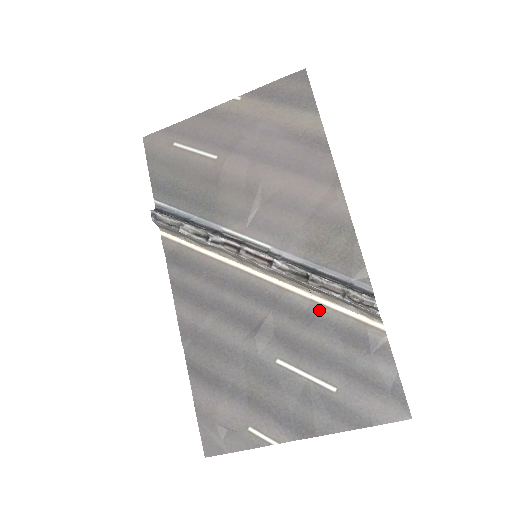
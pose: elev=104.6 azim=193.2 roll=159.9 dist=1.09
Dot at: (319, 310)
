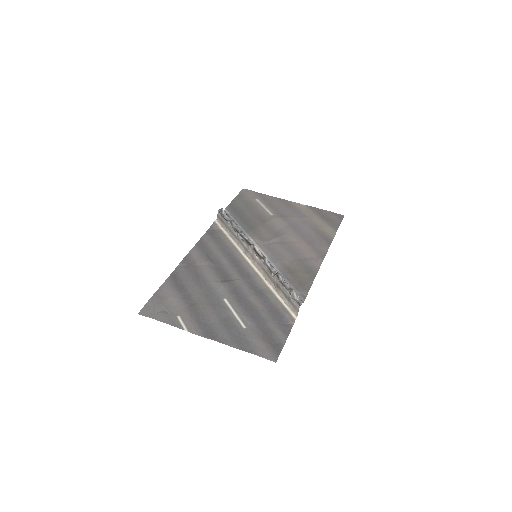
Dot at: (268, 292)
